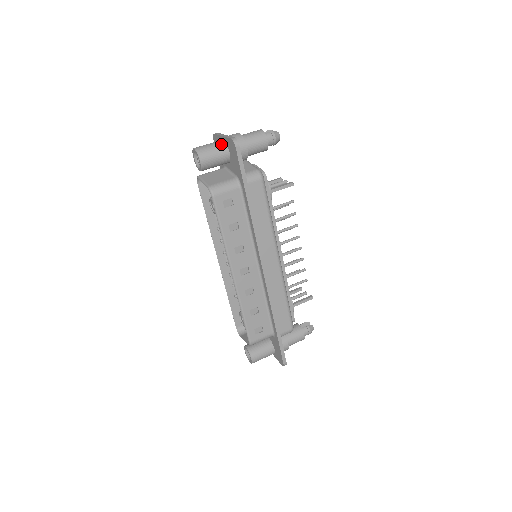
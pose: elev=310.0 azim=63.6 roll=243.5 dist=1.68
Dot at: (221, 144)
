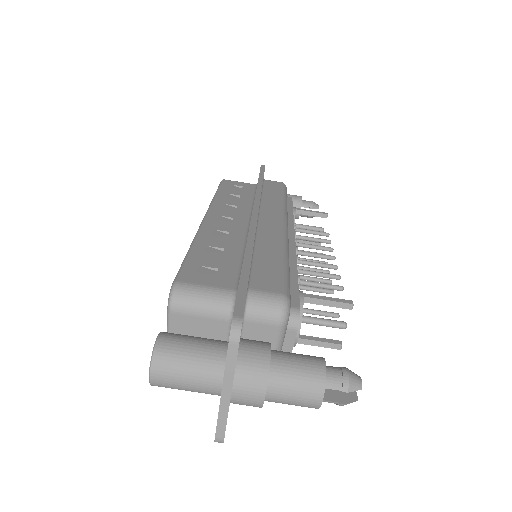
Dot at: occluded
